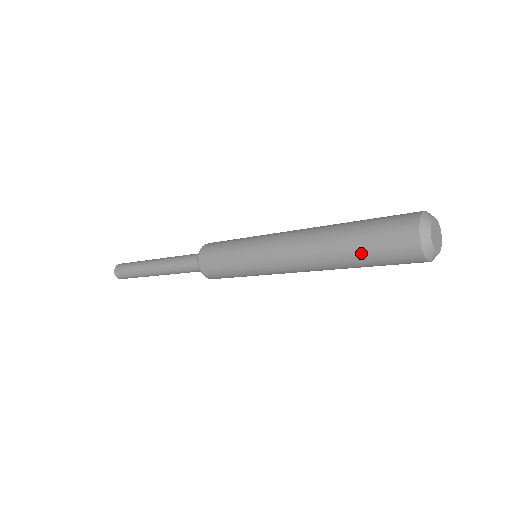
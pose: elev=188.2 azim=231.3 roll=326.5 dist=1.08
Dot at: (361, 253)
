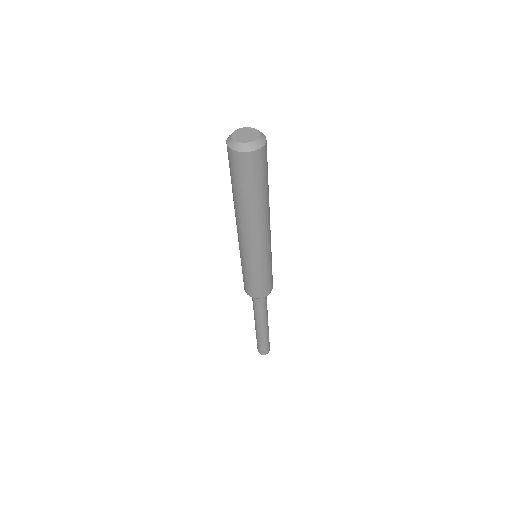
Dot at: occluded
